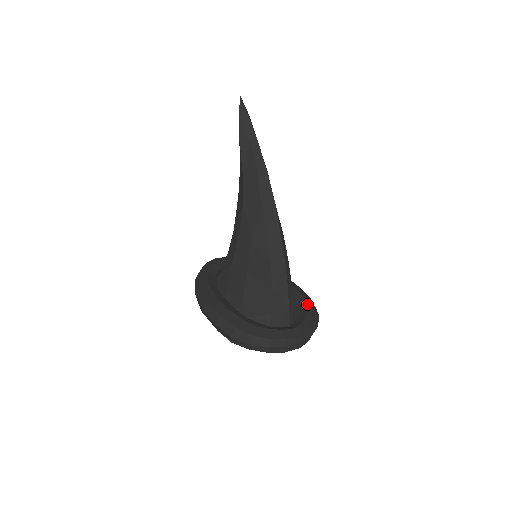
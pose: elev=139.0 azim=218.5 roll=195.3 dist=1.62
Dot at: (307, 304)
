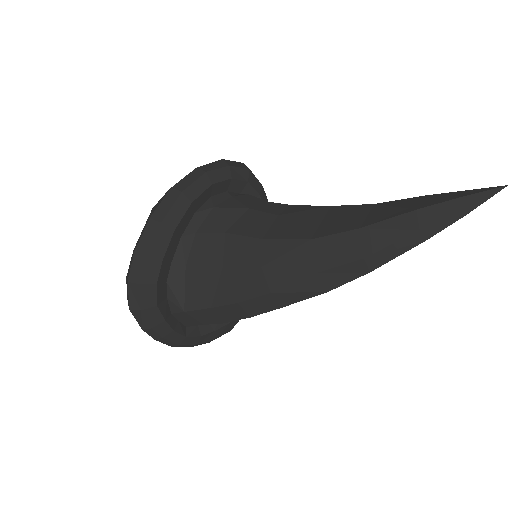
Dot at: occluded
